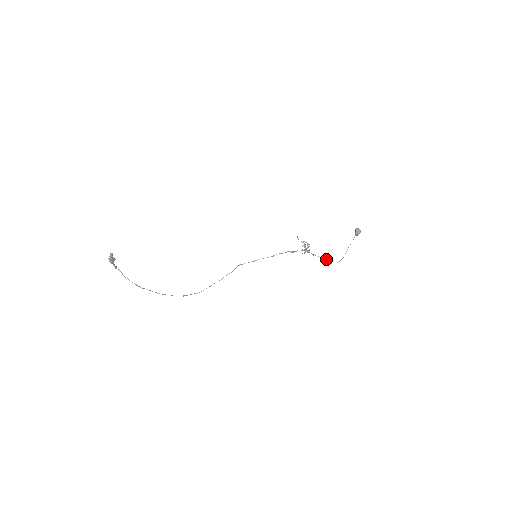
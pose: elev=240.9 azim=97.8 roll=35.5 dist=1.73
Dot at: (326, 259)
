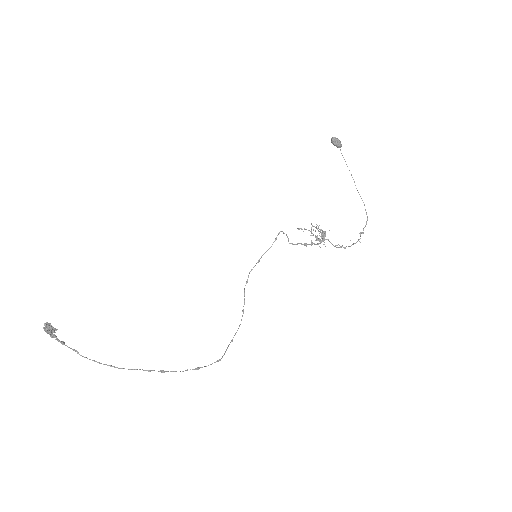
Dot at: occluded
